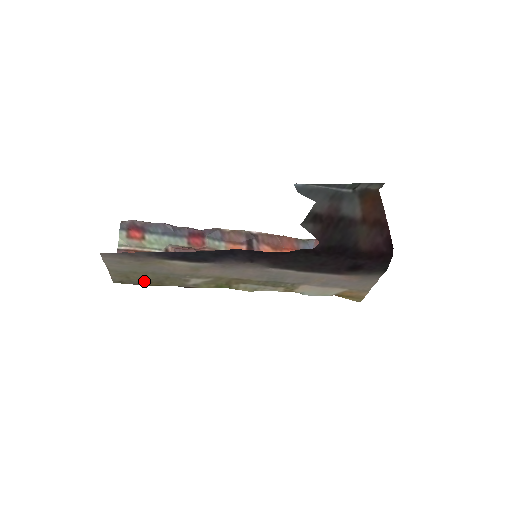
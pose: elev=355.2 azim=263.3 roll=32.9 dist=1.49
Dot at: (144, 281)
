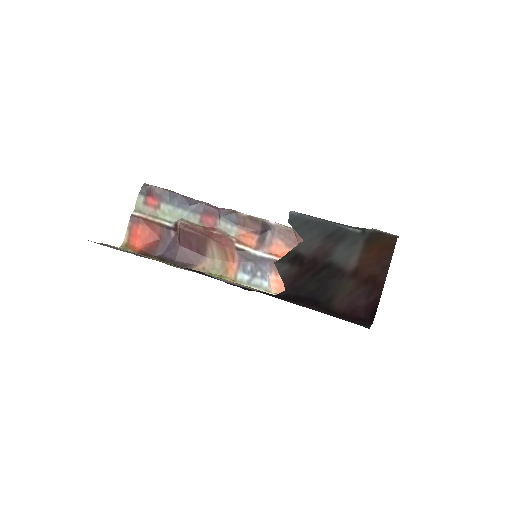
Dot at: (142, 256)
